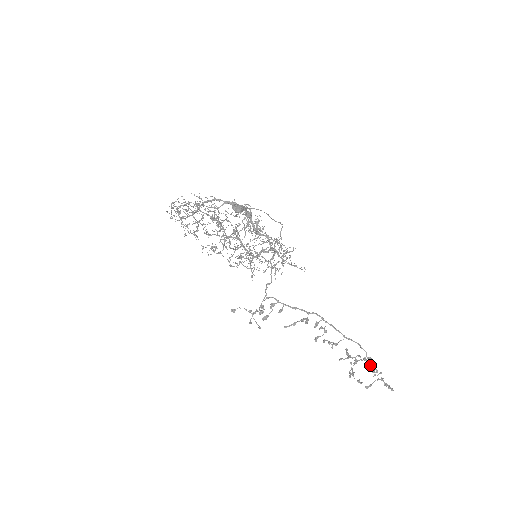
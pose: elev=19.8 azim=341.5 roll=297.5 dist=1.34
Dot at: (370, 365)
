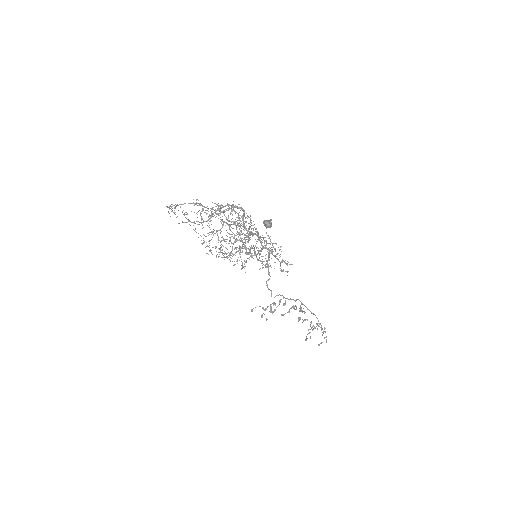
Dot at: occluded
